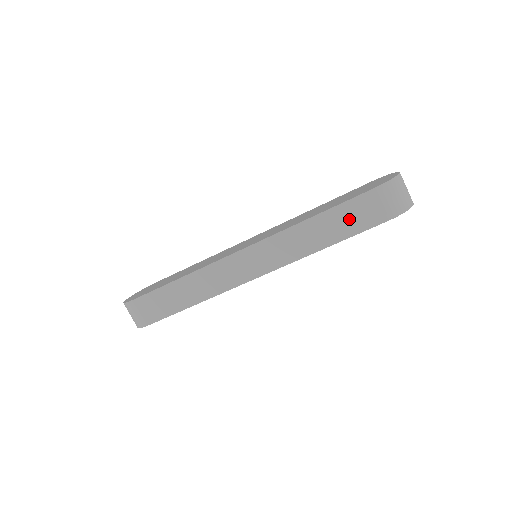
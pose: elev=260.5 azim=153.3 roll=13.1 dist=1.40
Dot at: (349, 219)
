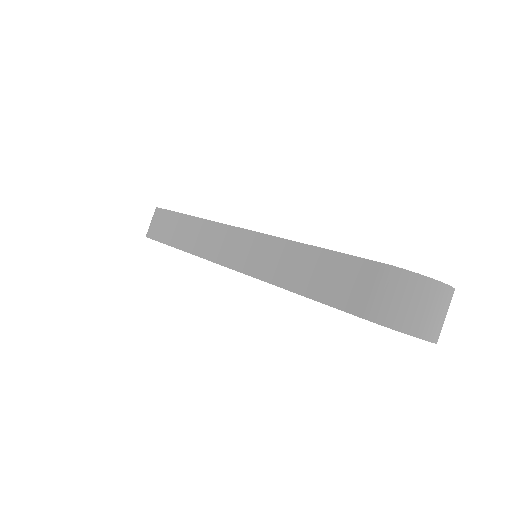
Dot at: (330, 277)
